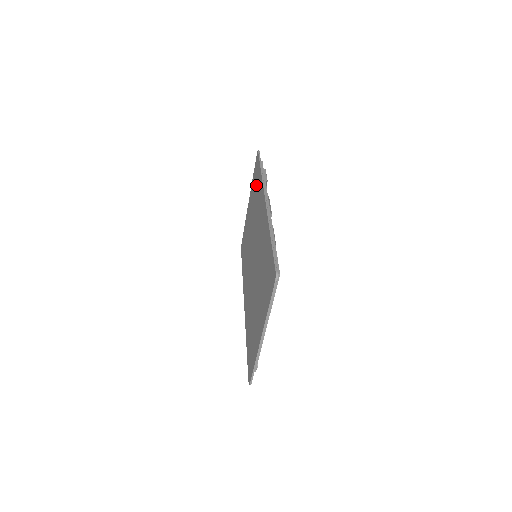
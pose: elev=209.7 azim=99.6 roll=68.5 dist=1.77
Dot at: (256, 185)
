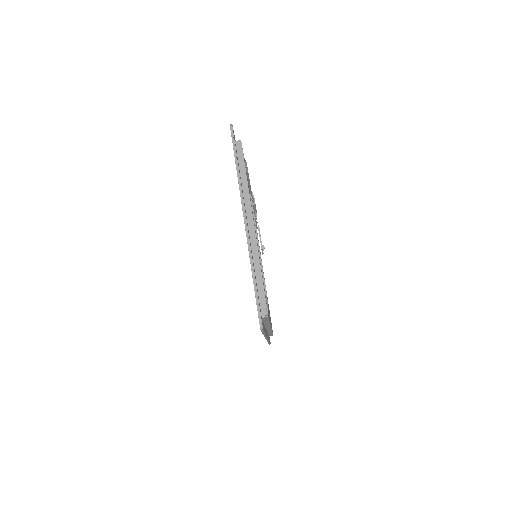
Dot at: occluded
